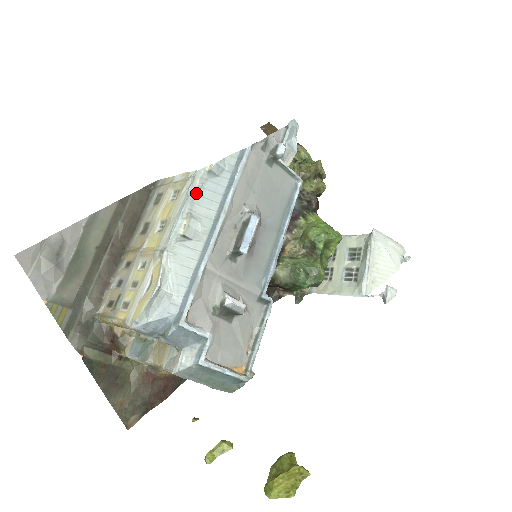
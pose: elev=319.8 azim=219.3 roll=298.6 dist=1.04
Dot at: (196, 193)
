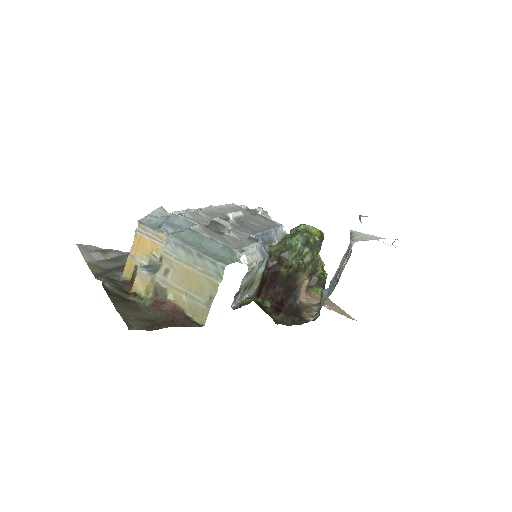
Dot at: occluded
